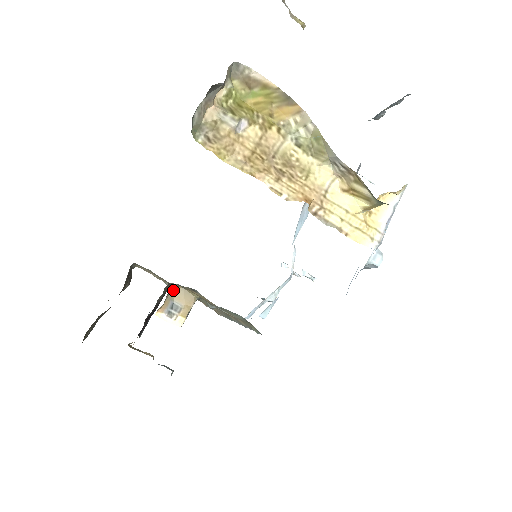
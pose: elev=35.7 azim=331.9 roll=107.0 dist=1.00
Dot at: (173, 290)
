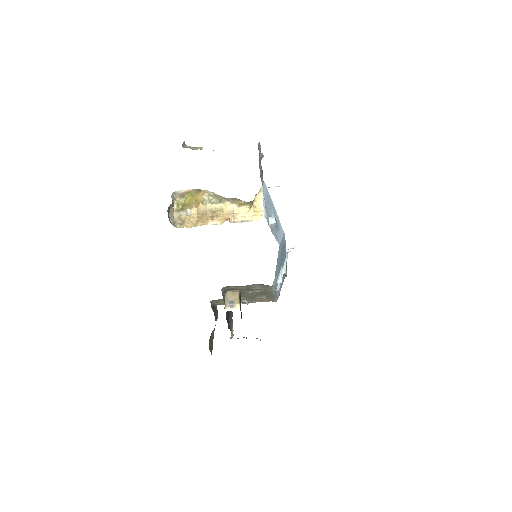
Dot at: (226, 295)
